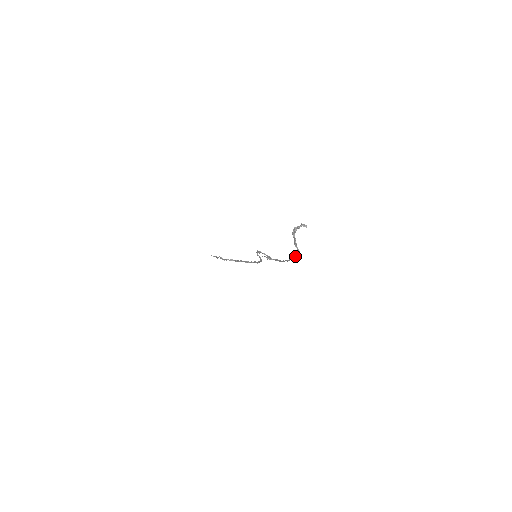
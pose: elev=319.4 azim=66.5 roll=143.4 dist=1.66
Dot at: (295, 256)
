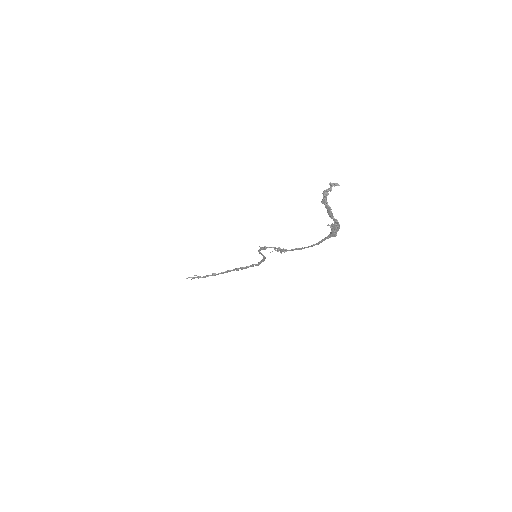
Dot at: (332, 232)
